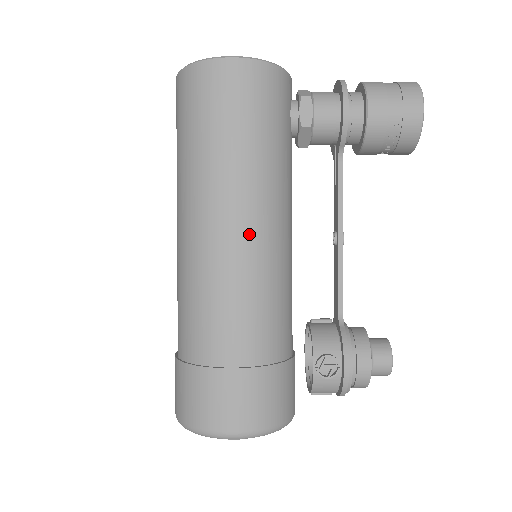
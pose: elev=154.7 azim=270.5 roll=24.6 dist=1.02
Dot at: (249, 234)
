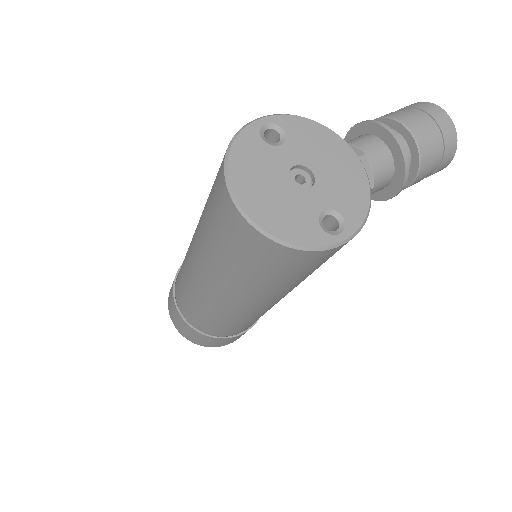
Dot at: occluded
